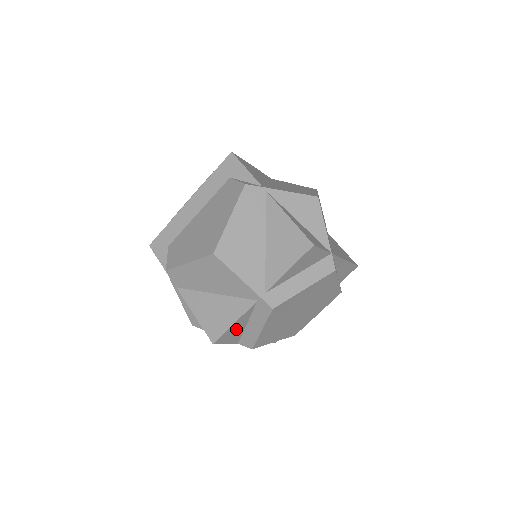
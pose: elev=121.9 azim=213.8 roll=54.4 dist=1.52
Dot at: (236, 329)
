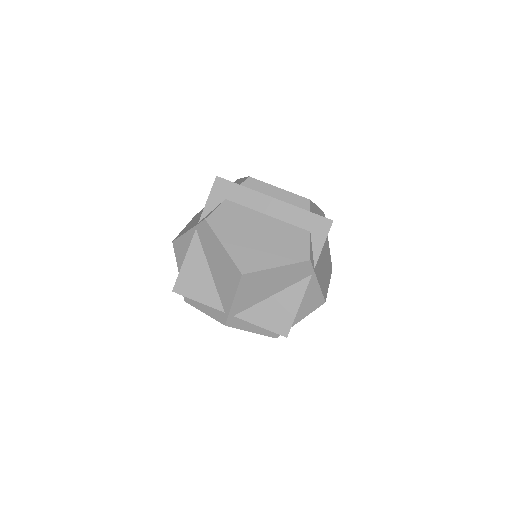
Dot at: occluded
